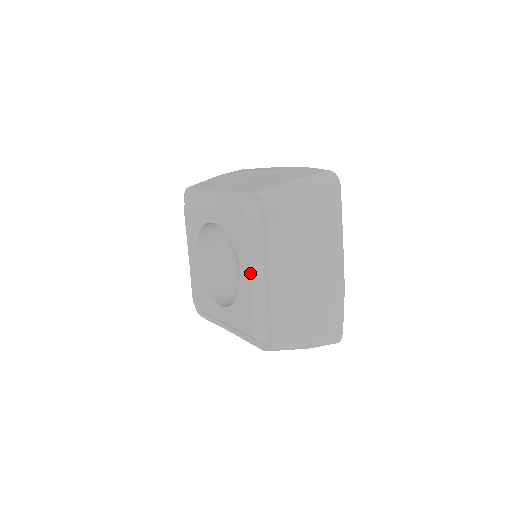
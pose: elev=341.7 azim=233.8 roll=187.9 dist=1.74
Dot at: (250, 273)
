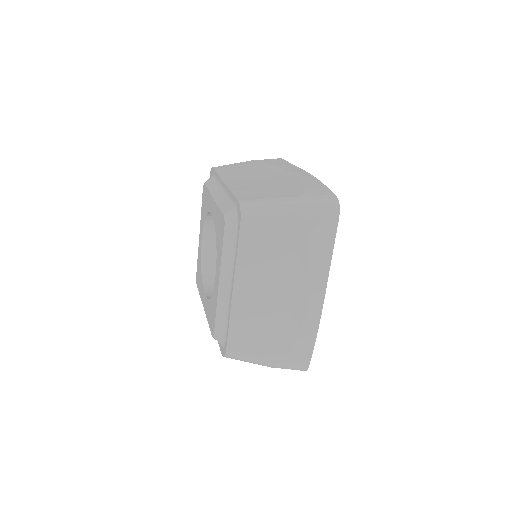
Dot at: (219, 279)
